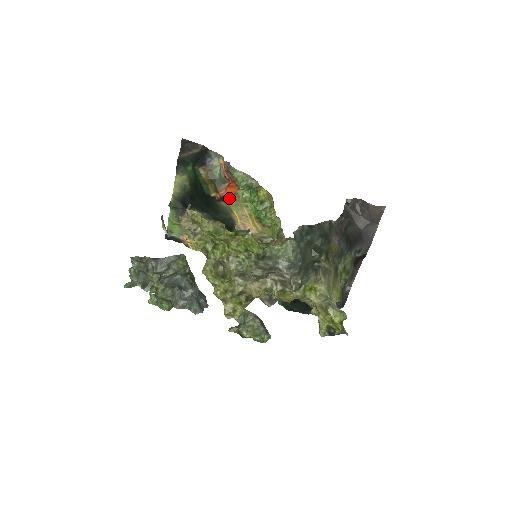
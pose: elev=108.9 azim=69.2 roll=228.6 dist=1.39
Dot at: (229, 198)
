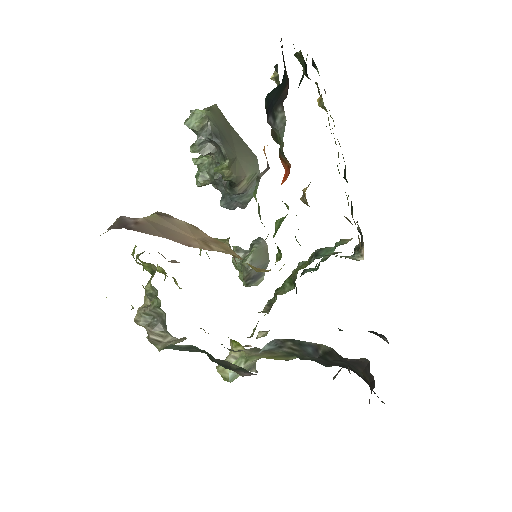
Dot at: occluded
